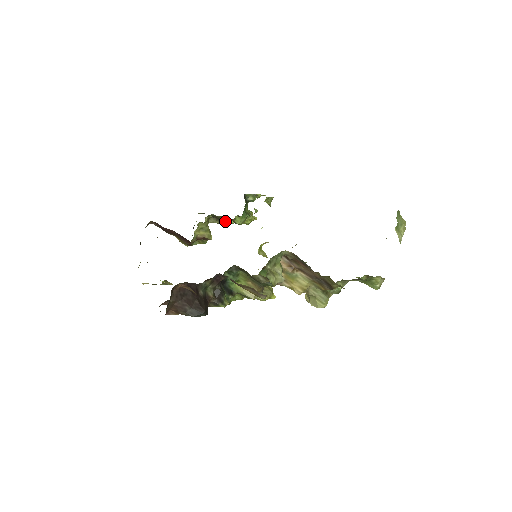
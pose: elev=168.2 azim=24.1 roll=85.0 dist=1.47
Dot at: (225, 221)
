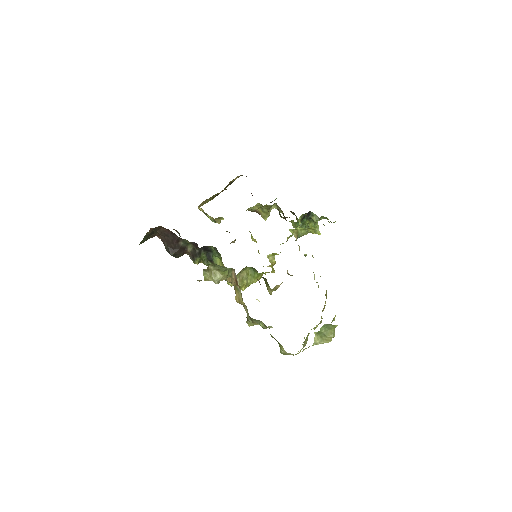
Dot at: (282, 217)
